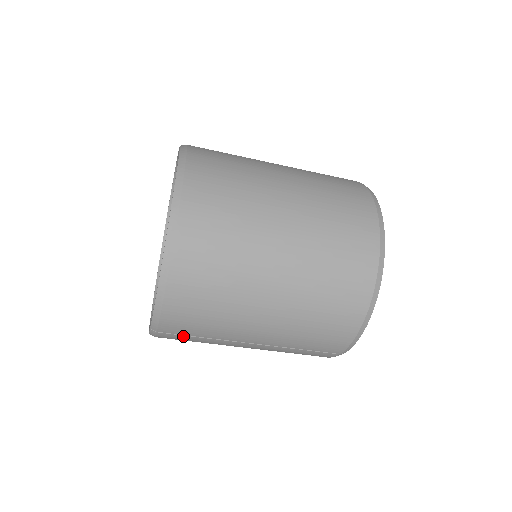
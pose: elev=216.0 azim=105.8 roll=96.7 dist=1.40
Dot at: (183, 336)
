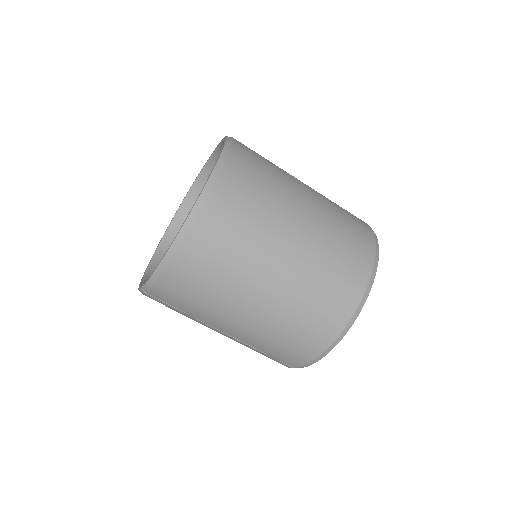
Dot at: (167, 304)
